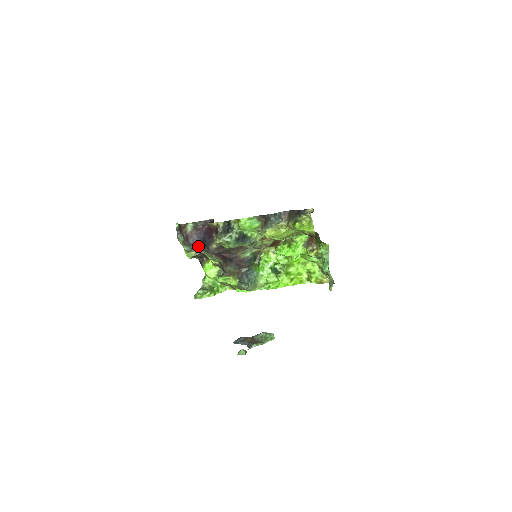
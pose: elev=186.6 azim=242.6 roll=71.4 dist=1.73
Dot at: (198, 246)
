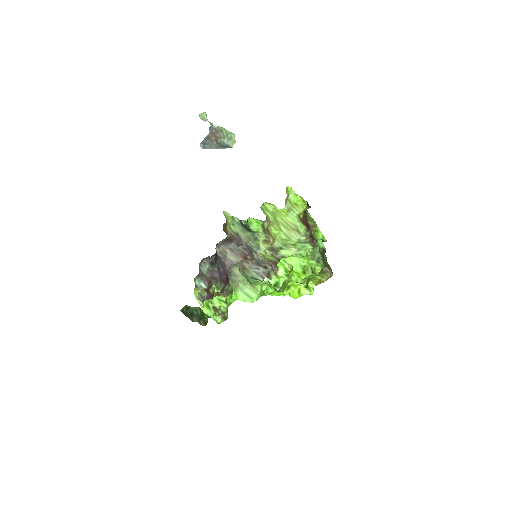
Dot at: (209, 266)
